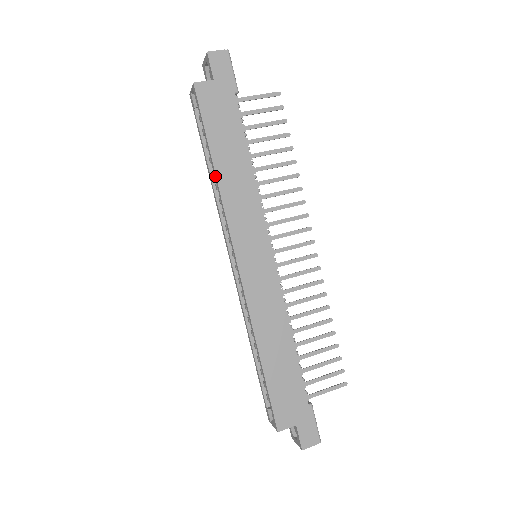
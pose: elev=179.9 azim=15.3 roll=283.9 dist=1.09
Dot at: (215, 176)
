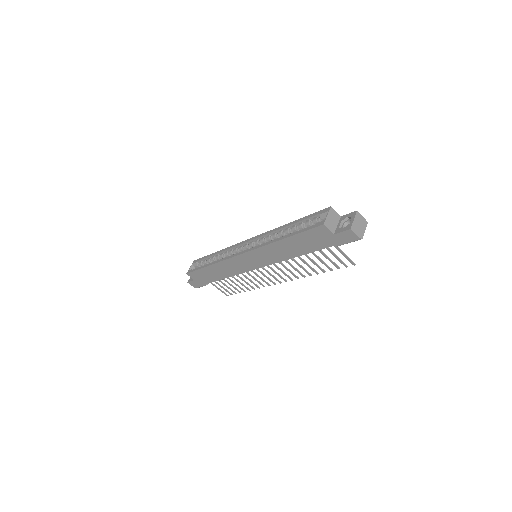
Dot at: (277, 240)
